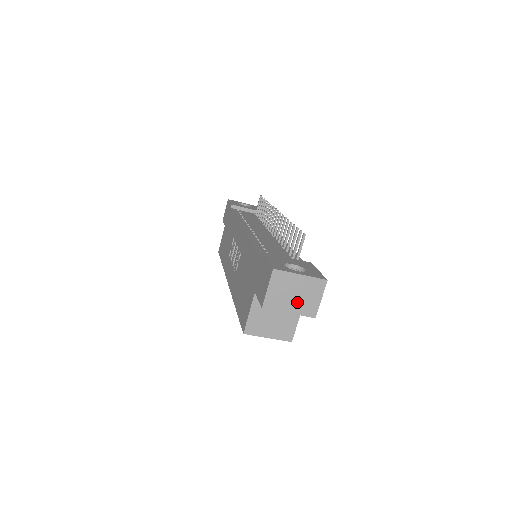
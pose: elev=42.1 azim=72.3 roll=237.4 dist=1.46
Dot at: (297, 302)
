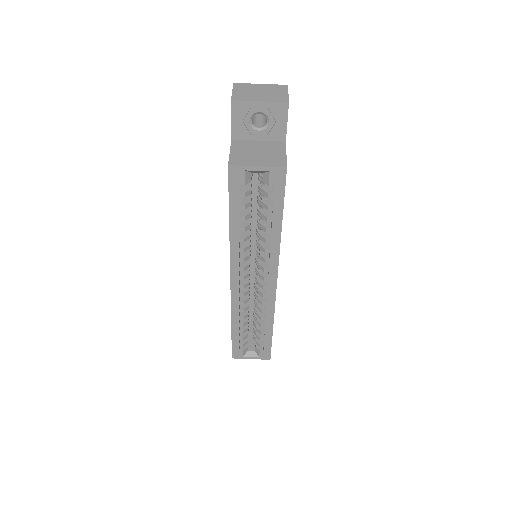
Dot at: (265, 96)
